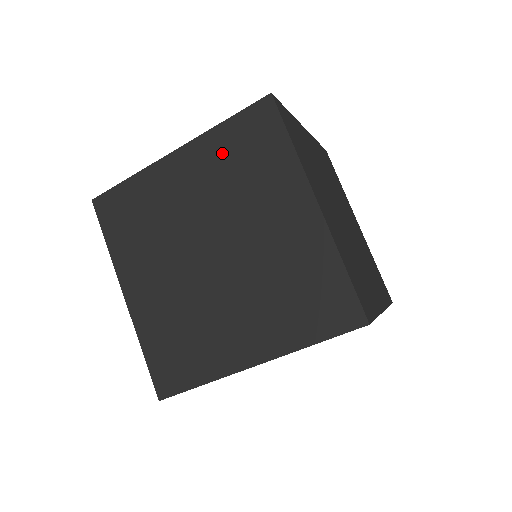
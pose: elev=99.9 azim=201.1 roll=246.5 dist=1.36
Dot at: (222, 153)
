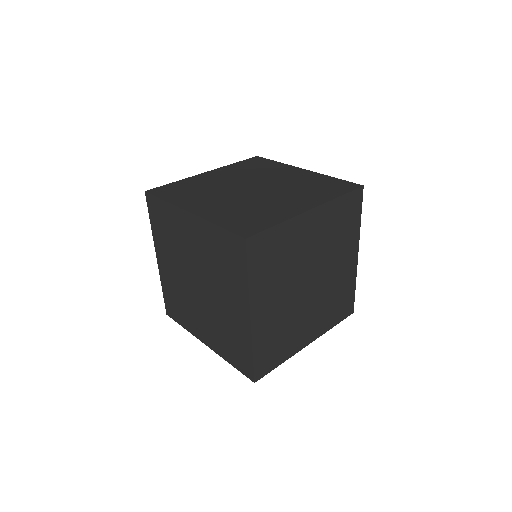
Dot at: (212, 242)
